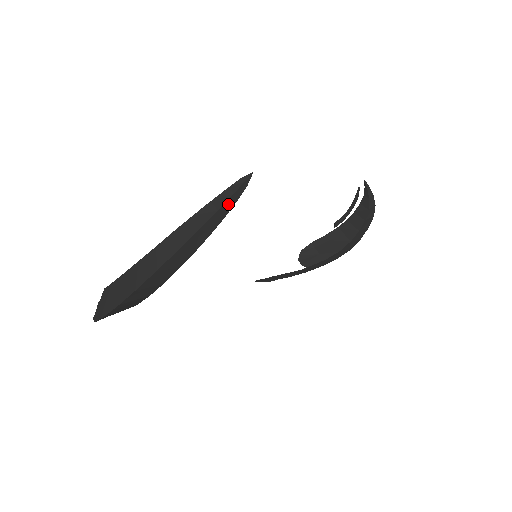
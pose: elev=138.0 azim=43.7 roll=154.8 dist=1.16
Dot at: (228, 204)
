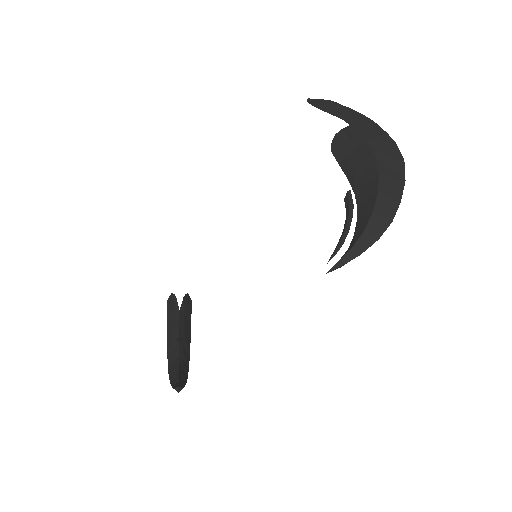
Dot at: occluded
